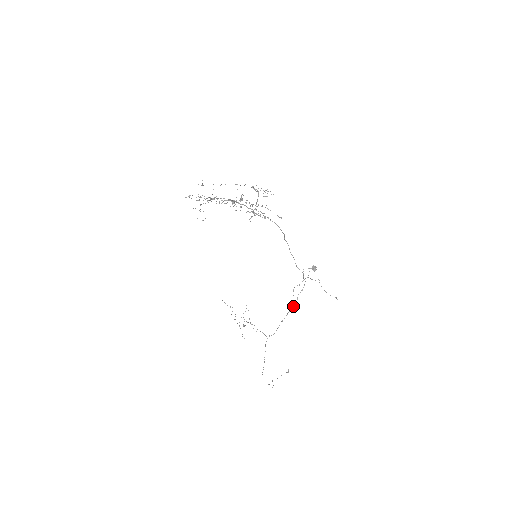
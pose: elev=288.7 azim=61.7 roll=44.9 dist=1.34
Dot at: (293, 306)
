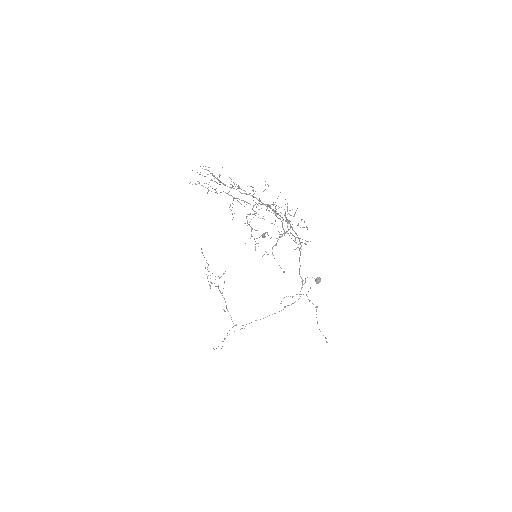
Dot at: (275, 313)
